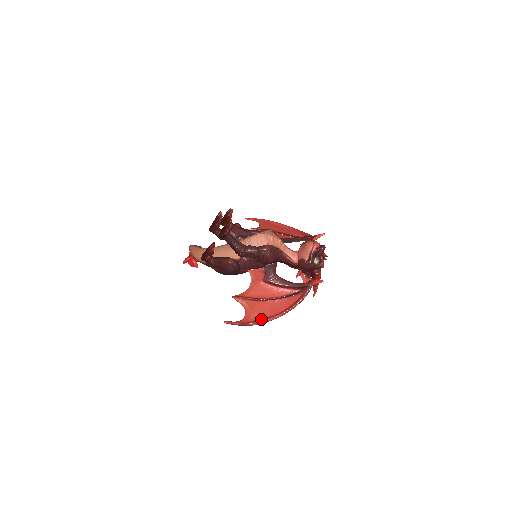
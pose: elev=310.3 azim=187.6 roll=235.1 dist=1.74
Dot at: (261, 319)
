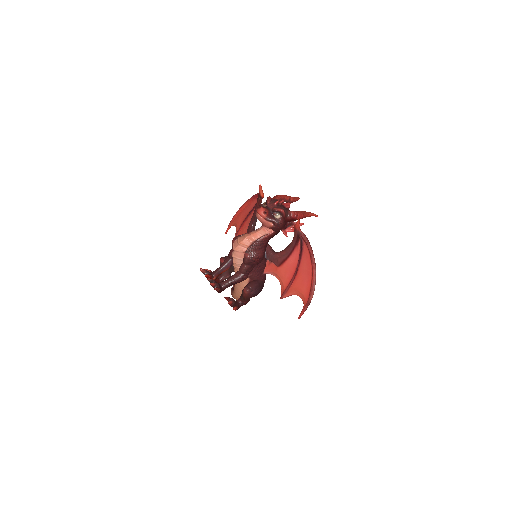
Dot at: (310, 288)
